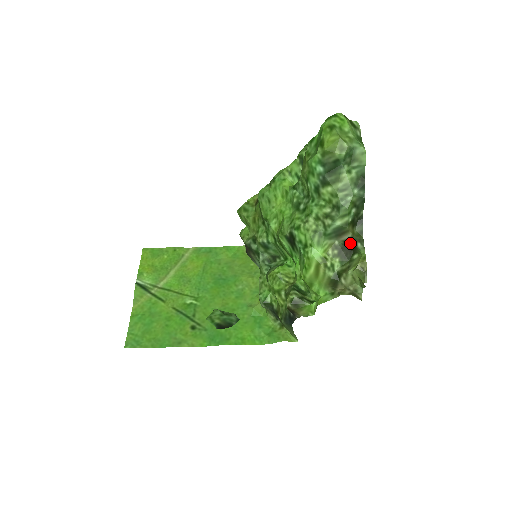
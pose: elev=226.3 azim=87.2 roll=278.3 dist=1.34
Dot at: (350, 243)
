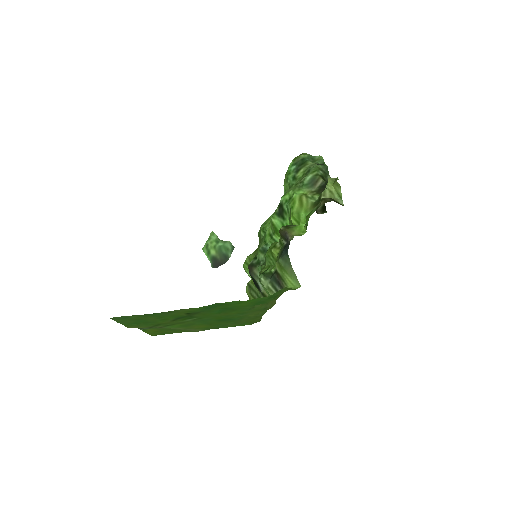
Dot at: (324, 185)
